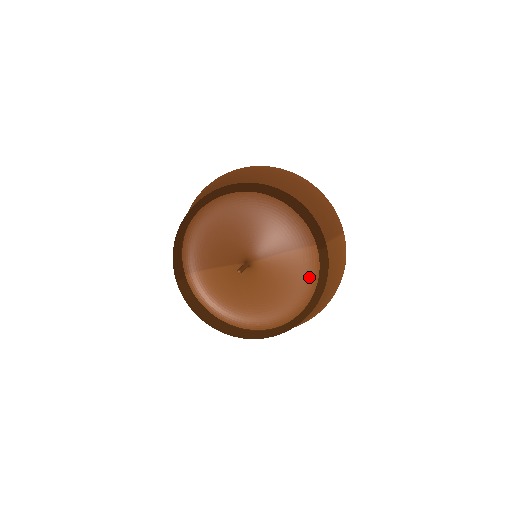
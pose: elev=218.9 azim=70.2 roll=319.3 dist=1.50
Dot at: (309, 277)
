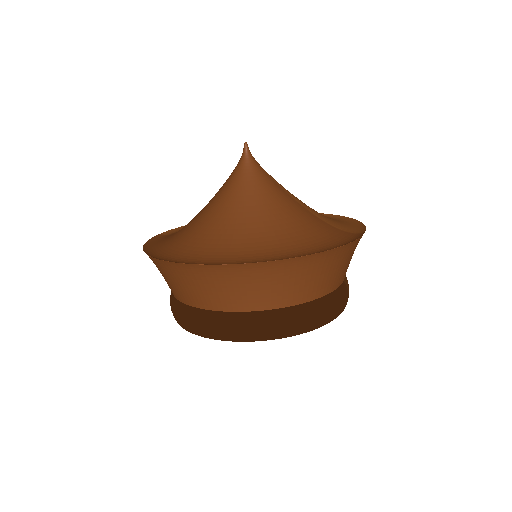
Dot at: occluded
